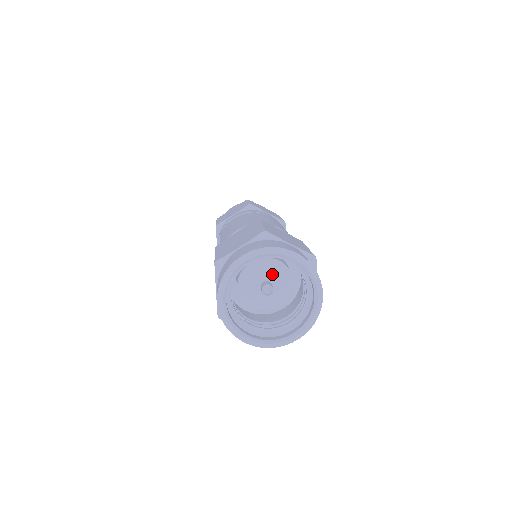
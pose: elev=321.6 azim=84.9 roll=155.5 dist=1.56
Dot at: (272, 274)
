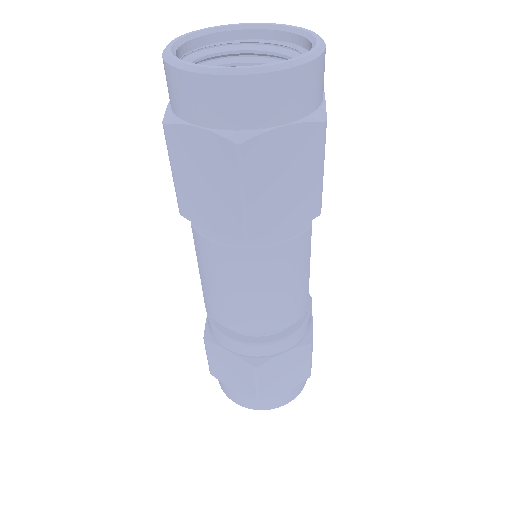
Dot at: occluded
